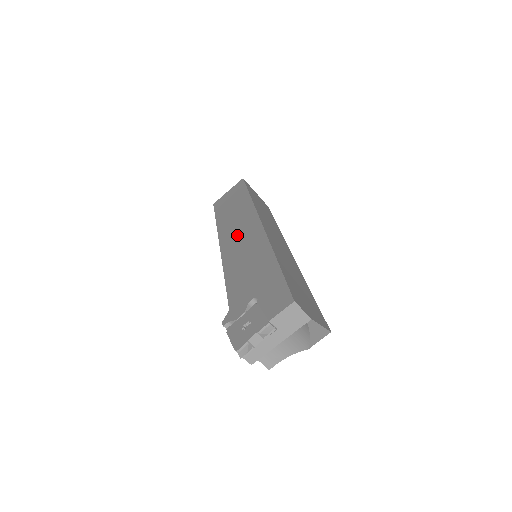
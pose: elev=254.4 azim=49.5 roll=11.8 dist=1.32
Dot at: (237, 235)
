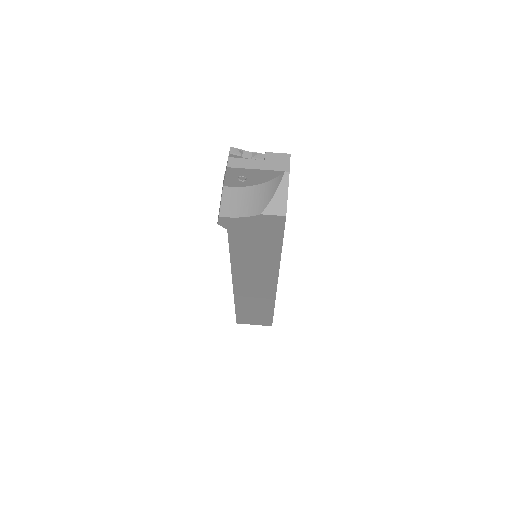
Dot at: occluded
